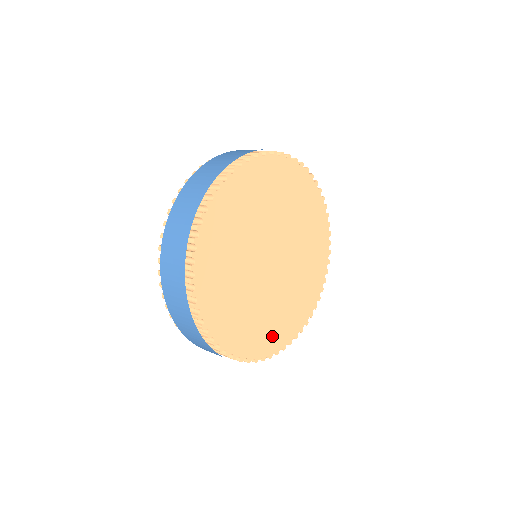
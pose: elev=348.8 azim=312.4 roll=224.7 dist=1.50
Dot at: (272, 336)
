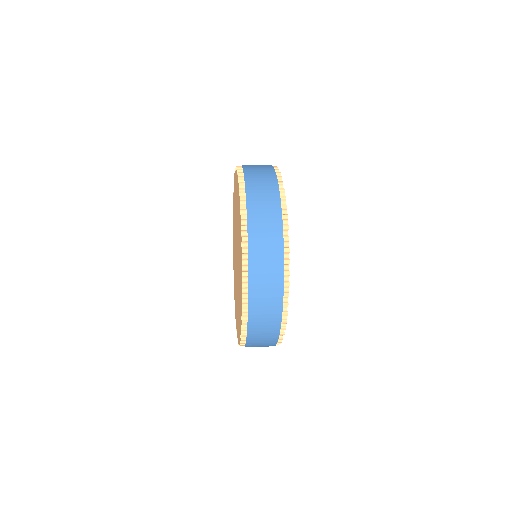
Dot at: occluded
